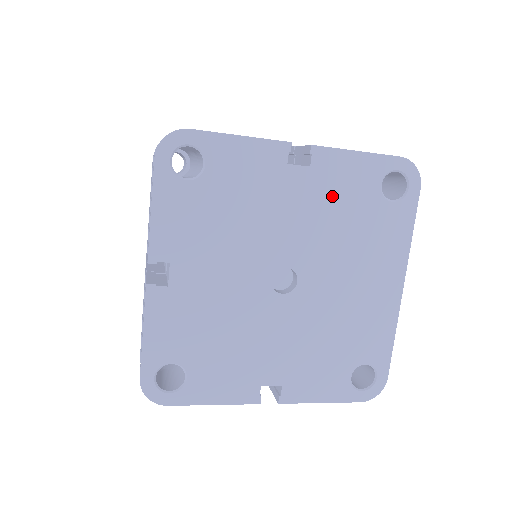
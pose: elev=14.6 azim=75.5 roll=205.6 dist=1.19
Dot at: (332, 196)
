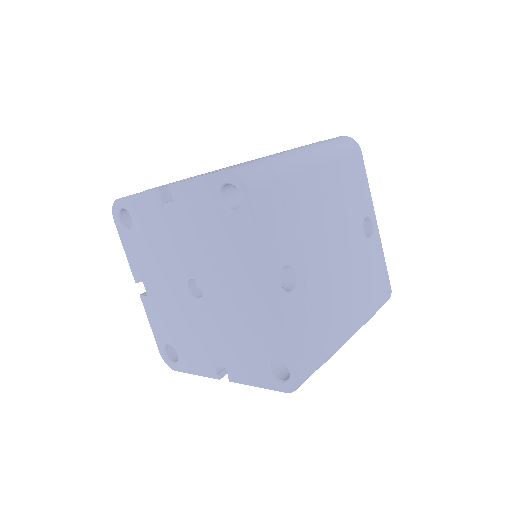
Dot at: (194, 219)
